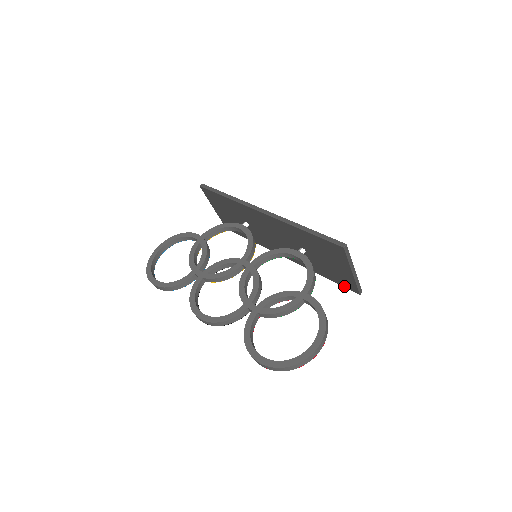
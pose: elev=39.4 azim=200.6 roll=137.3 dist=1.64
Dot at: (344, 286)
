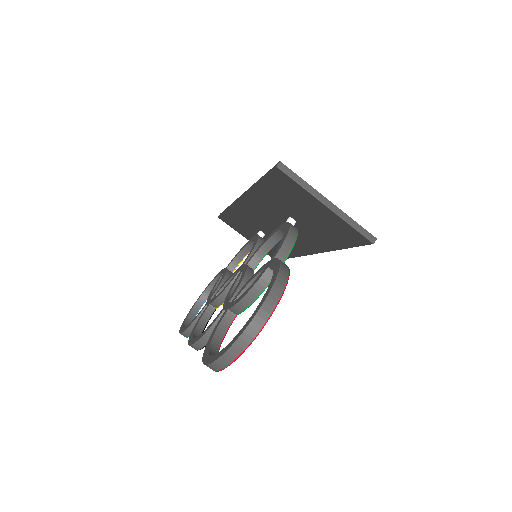
Dot at: (356, 244)
